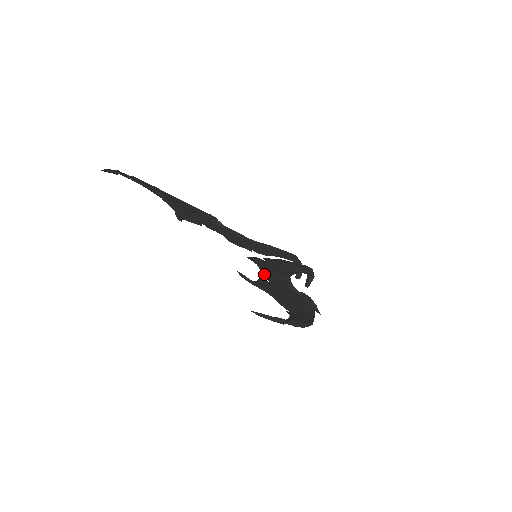
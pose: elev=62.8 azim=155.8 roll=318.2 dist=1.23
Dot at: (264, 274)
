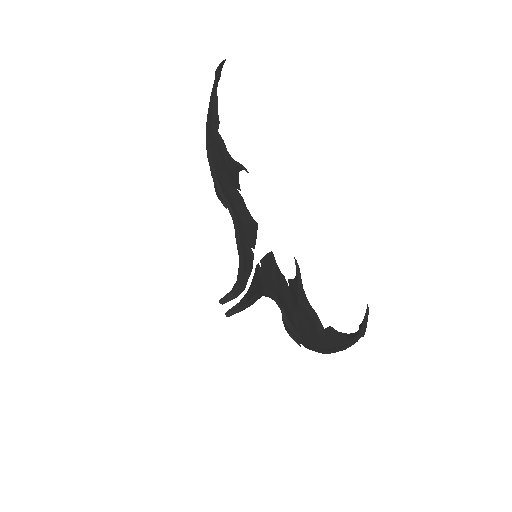
Dot at: (284, 278)
